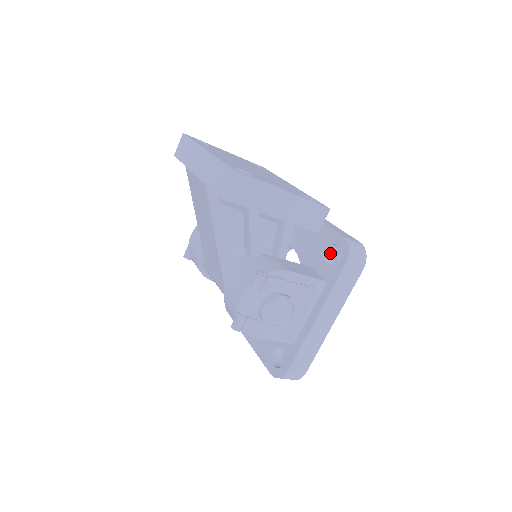
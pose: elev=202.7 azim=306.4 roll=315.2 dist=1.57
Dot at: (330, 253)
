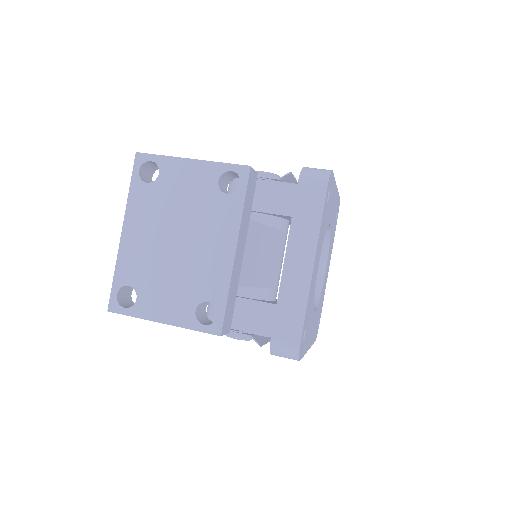
Dot at: occluded
